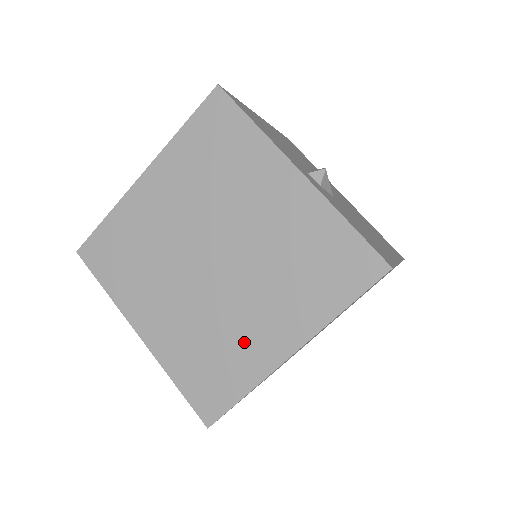
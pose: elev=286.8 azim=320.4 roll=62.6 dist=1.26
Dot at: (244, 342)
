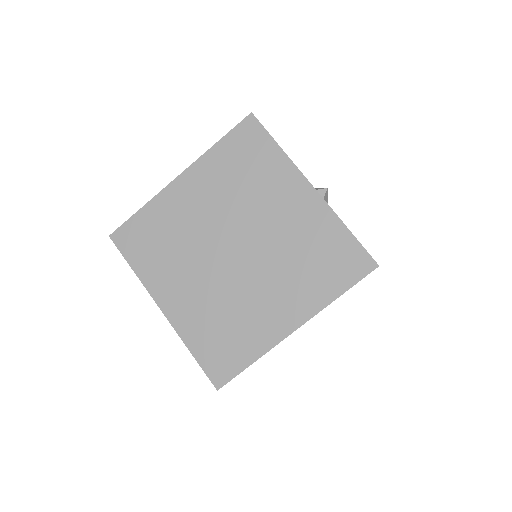
Dot at: (256, 319)
